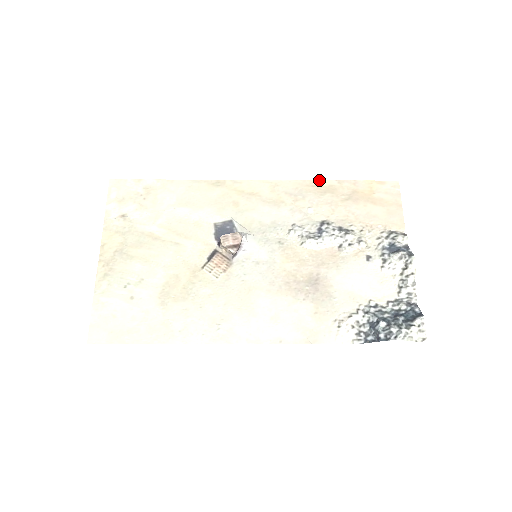
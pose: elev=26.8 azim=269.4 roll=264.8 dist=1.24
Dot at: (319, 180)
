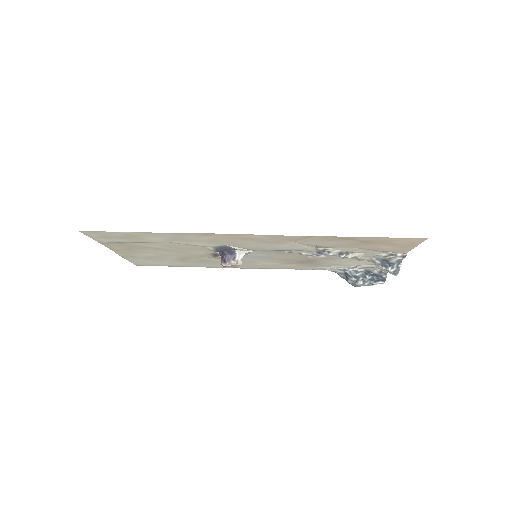
Dot at: (329, 236)
